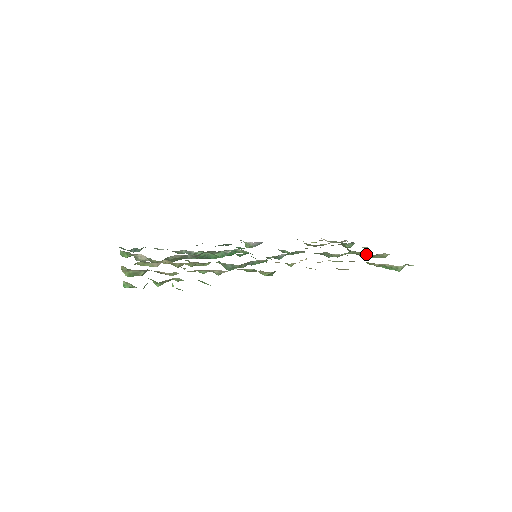
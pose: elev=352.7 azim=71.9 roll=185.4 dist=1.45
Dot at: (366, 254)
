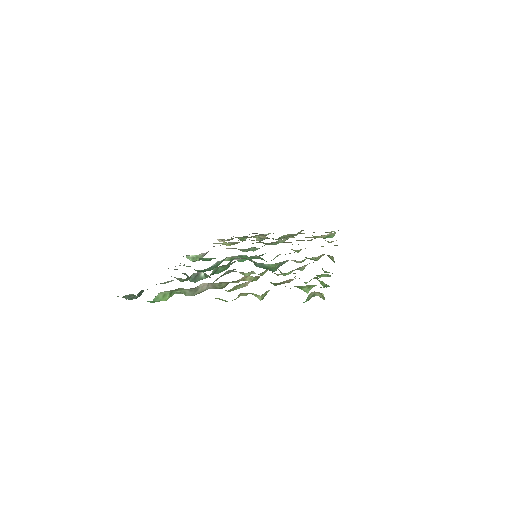
Dot at: (291, 235)
